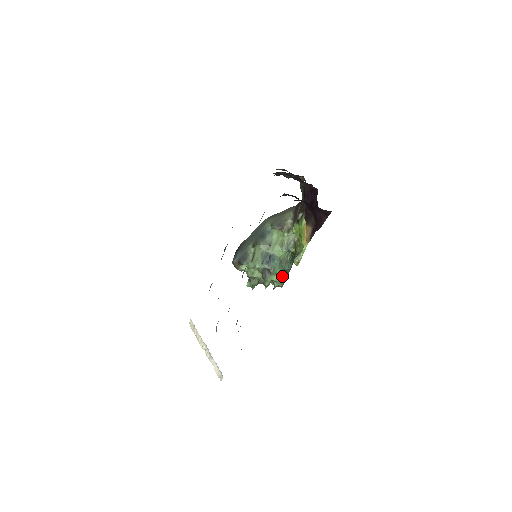
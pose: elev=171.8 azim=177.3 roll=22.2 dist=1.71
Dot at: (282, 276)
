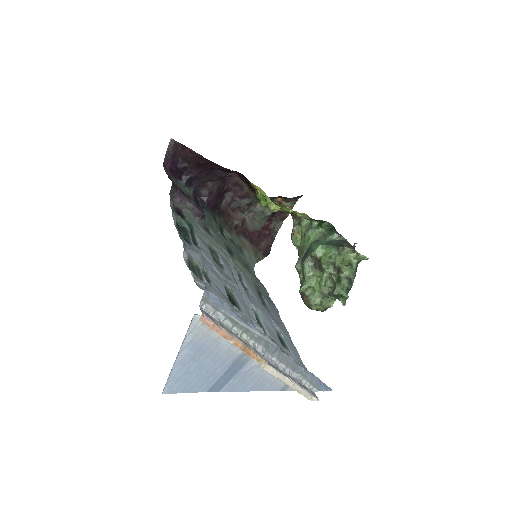
Dot at: (331, 245)
